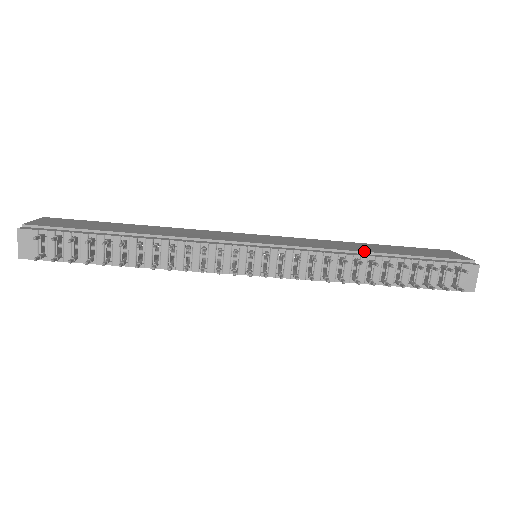
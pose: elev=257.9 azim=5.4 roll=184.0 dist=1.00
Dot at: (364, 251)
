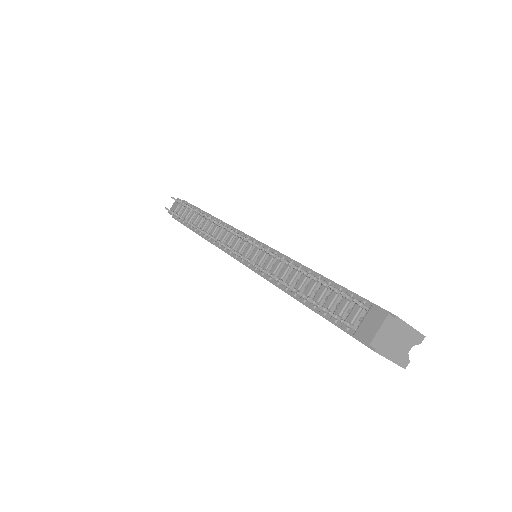
Dot at: occluded
